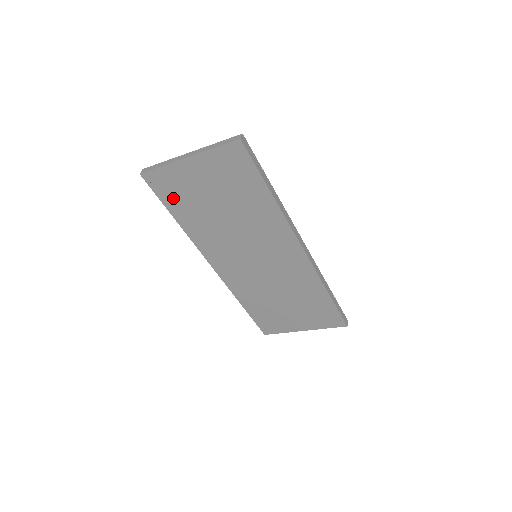
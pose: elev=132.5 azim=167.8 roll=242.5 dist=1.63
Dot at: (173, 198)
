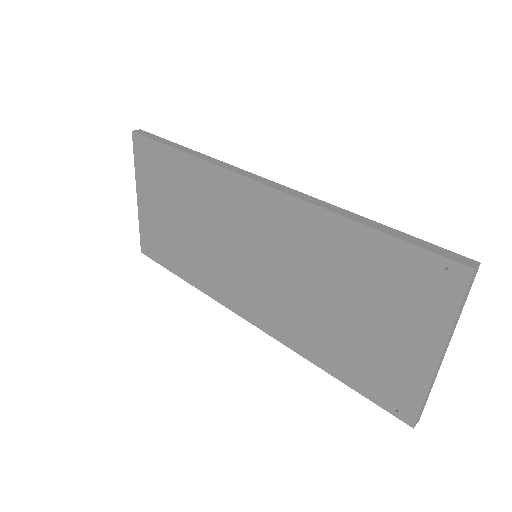
Dot at: (165, 253)
